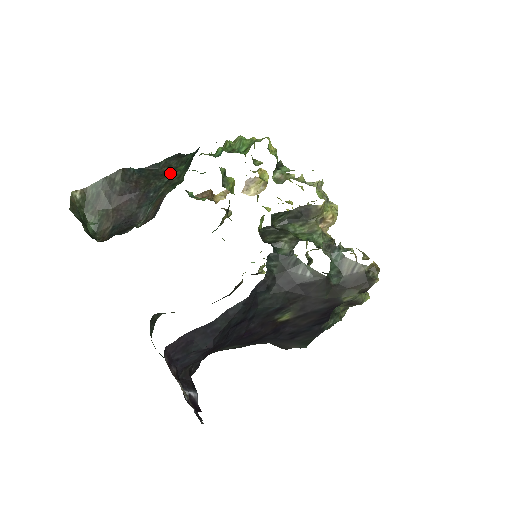
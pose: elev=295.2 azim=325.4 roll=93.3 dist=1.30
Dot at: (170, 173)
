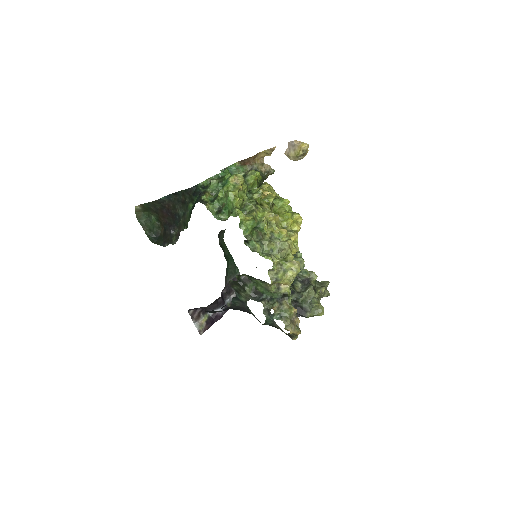
Dot at: (185, 207)
